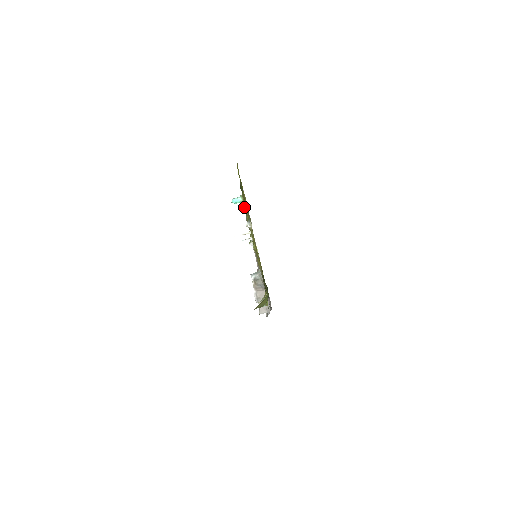
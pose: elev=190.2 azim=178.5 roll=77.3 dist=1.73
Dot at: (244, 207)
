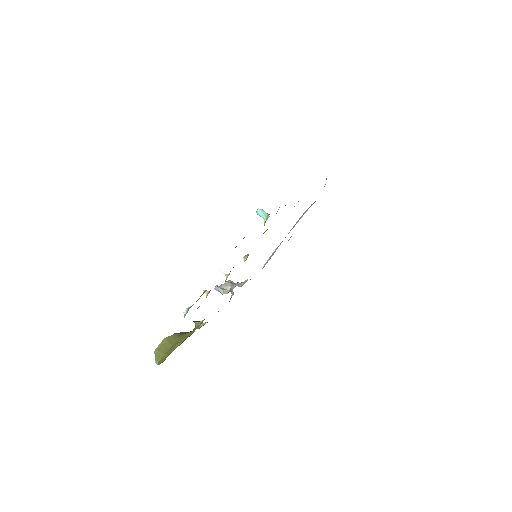
Dot at: occluded
